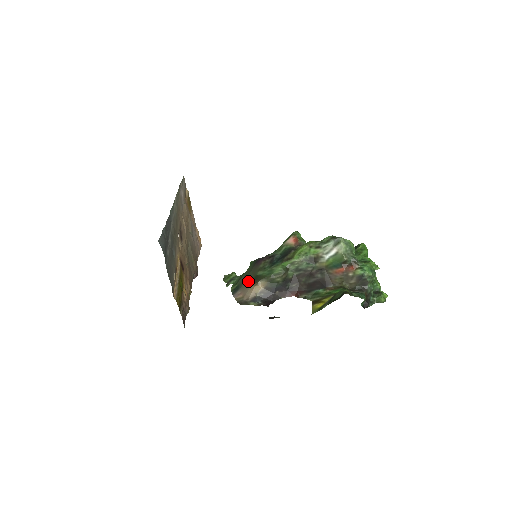
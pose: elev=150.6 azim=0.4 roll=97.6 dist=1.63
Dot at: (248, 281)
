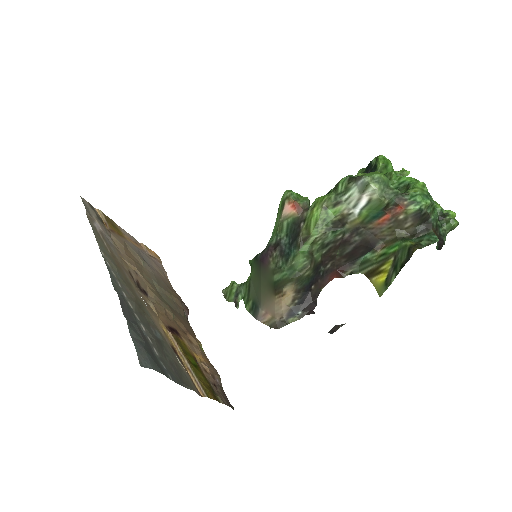
Dot at: (266, 293)
